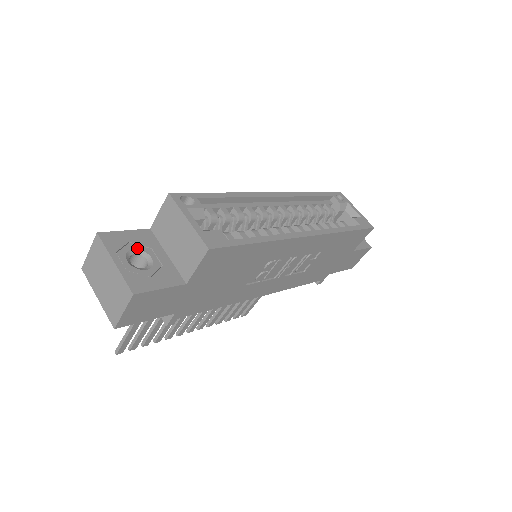
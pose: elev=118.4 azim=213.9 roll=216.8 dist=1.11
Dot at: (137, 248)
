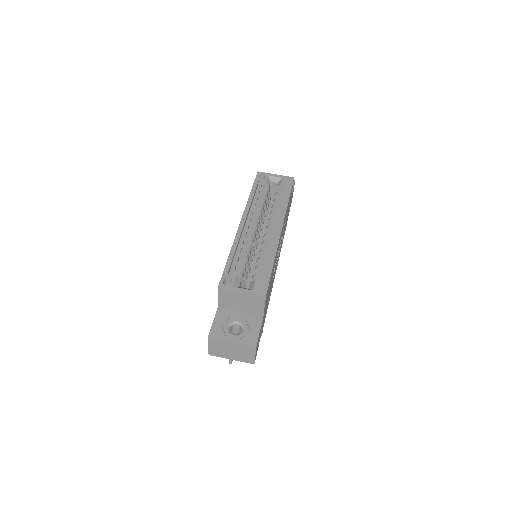
Dot at: (228, 324)
